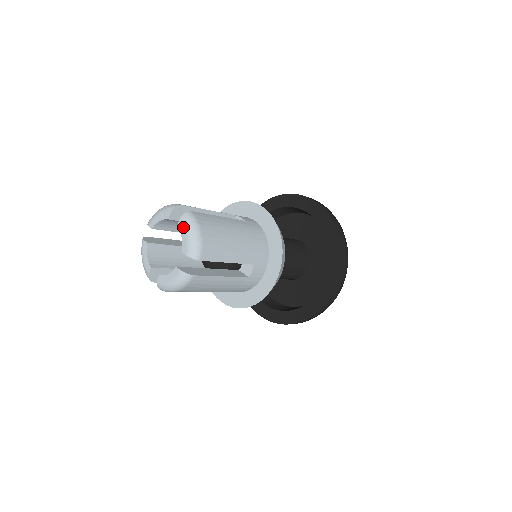
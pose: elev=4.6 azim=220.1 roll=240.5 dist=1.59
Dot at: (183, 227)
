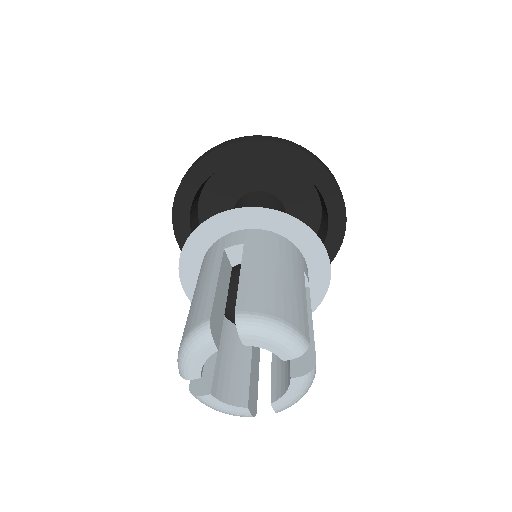
Dot at: (256, 339)
